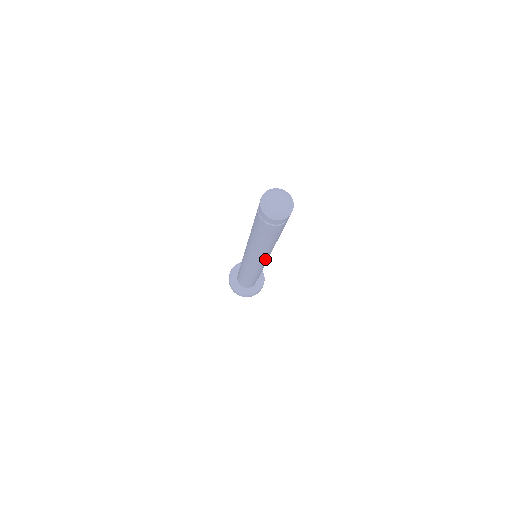
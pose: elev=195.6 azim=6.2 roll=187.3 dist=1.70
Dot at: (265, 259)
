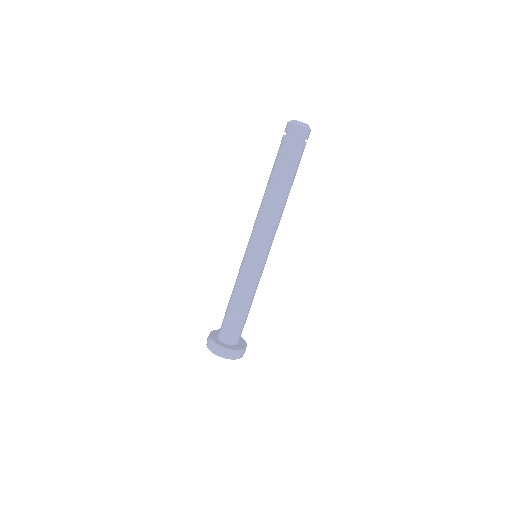
Dot at: (266, 236)
